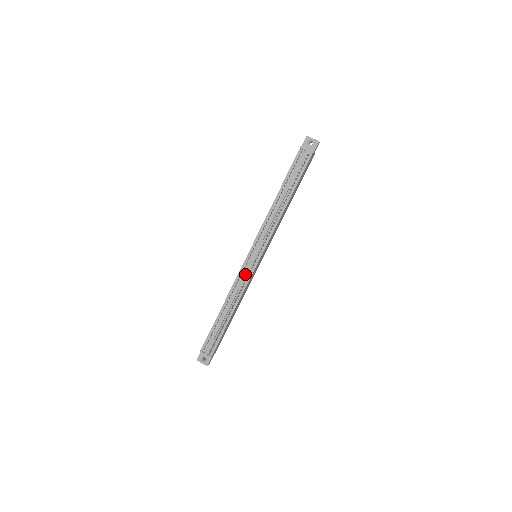
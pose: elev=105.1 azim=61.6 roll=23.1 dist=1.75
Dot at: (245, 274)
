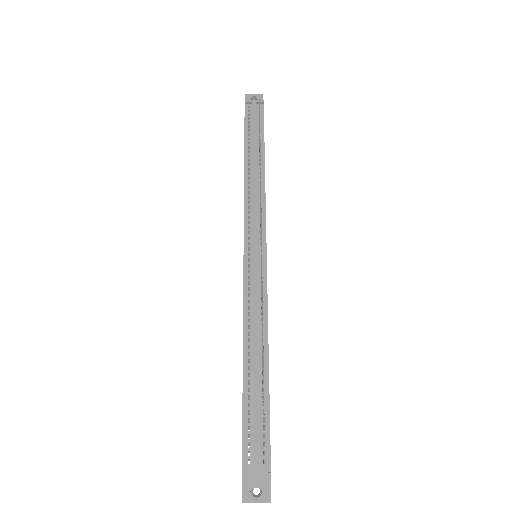
Dot at: (255, 279)
